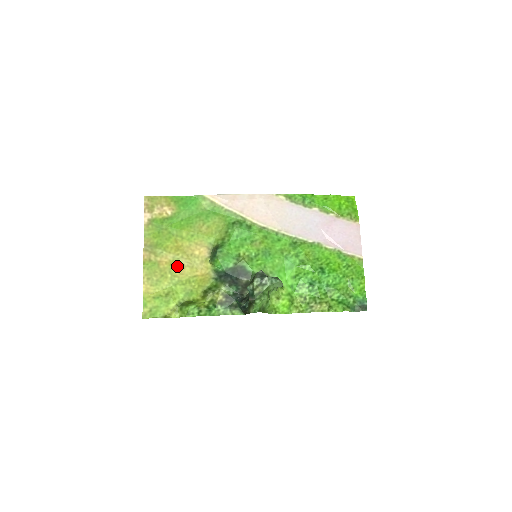
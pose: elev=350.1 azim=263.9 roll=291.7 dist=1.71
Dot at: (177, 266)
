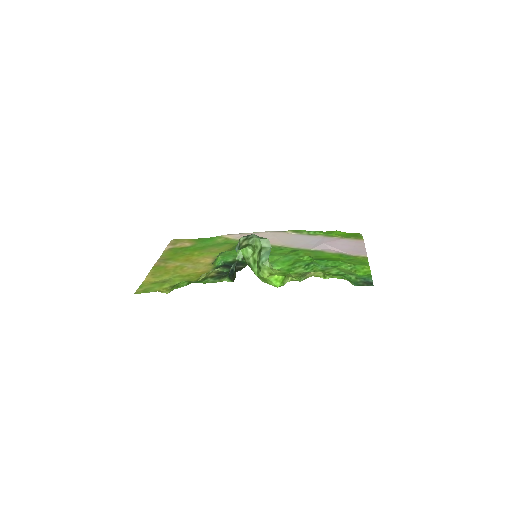
Dot at: (182, 268)
